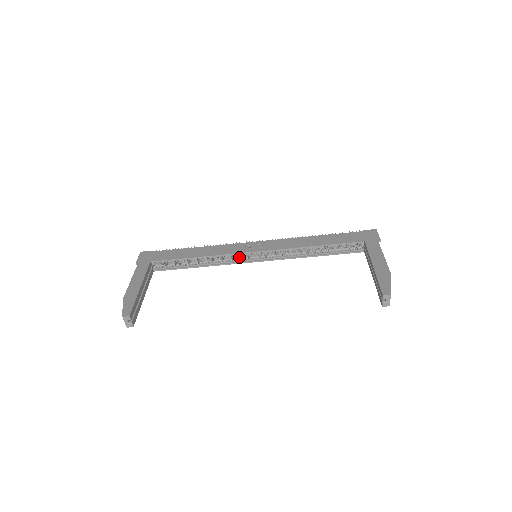
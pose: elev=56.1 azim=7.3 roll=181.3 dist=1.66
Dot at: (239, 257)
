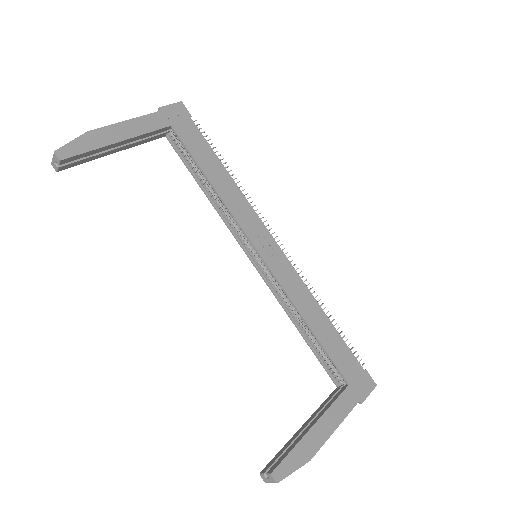
Dot at: occluded
